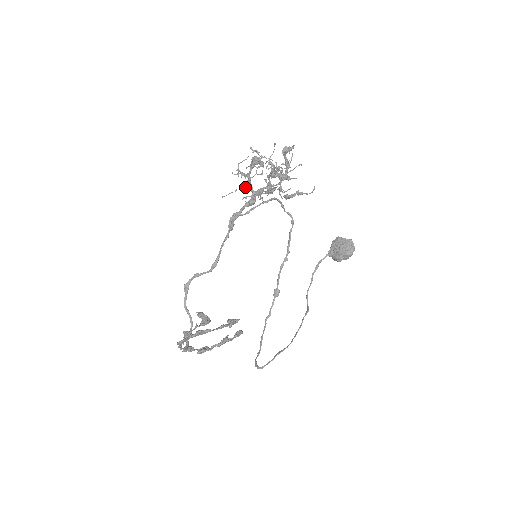
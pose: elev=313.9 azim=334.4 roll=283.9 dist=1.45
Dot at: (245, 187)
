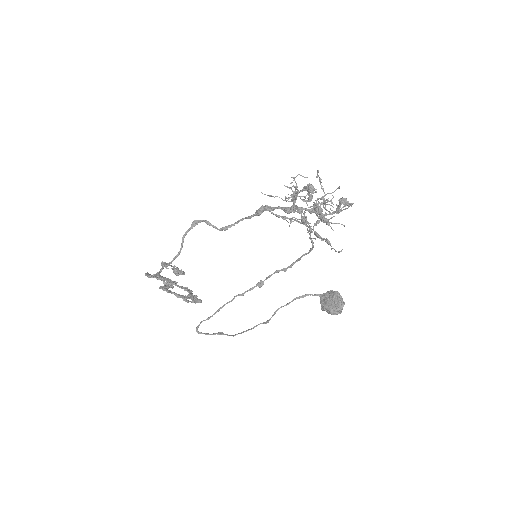
Dot at: (289, 197)
